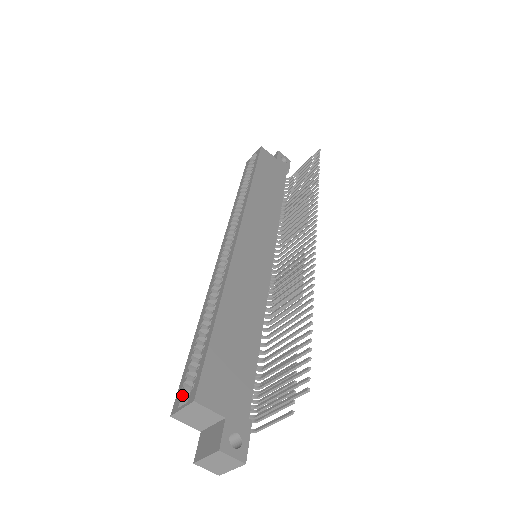
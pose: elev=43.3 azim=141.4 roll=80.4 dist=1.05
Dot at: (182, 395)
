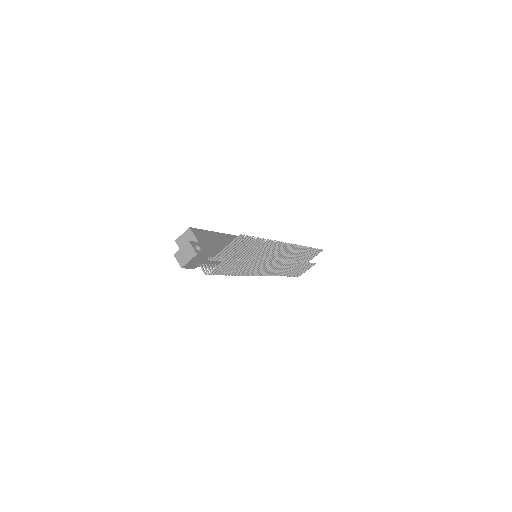
Dot at: occluded
